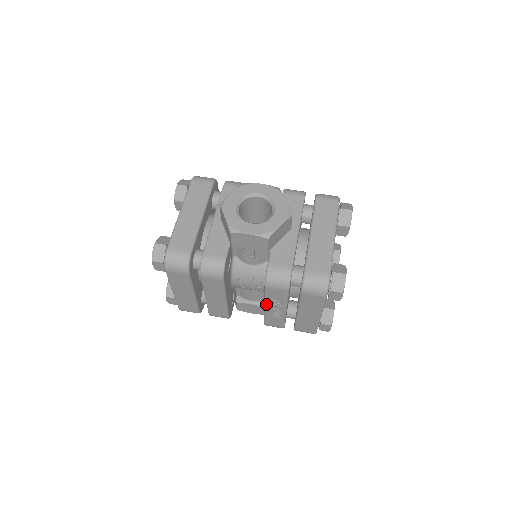
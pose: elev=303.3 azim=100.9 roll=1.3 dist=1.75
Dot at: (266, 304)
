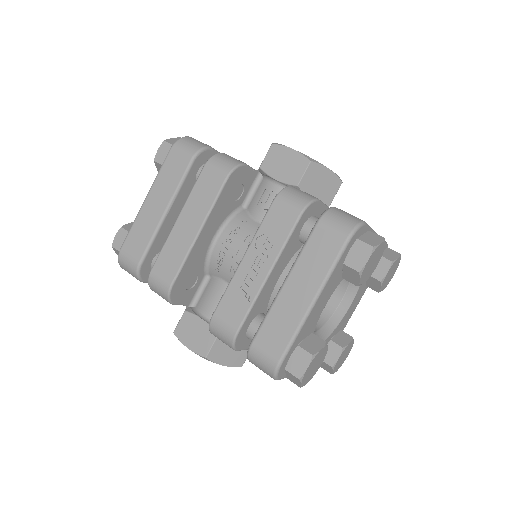
Dot at: (249, 250)
